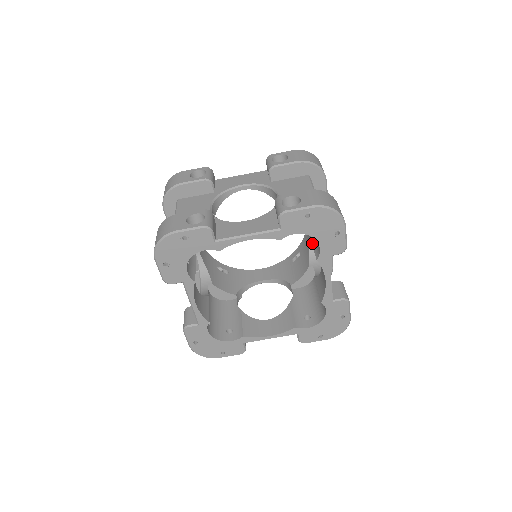
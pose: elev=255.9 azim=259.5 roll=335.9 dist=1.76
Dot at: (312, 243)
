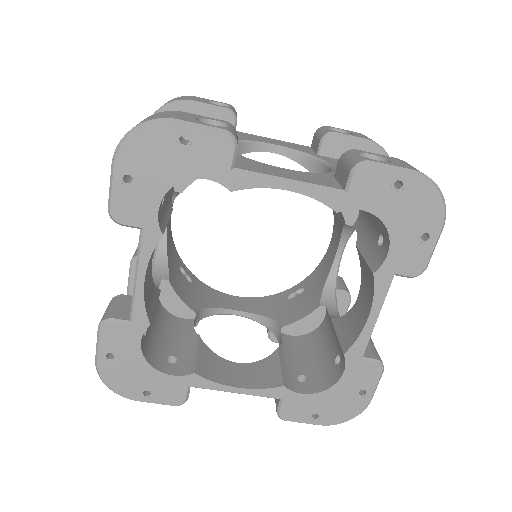
Dot at: (362, 253)
